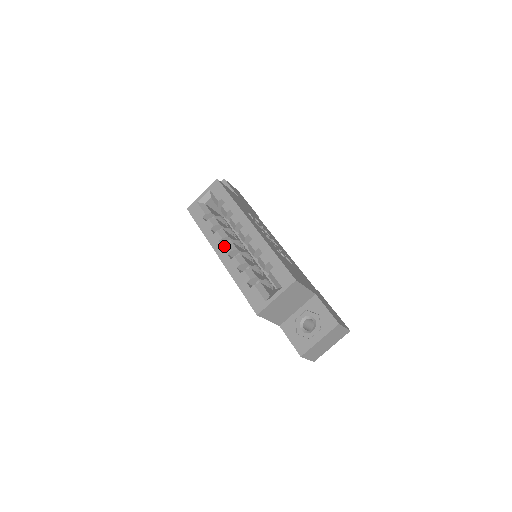
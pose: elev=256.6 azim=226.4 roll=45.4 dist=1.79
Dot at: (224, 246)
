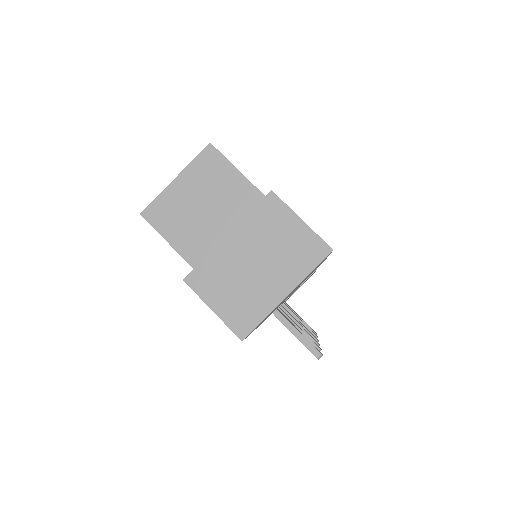
Dot at: occluded
